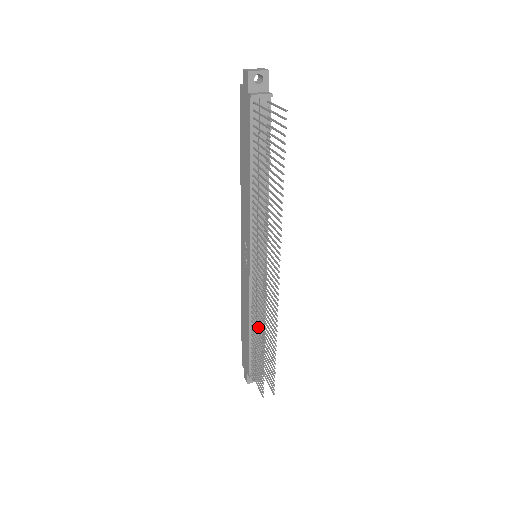
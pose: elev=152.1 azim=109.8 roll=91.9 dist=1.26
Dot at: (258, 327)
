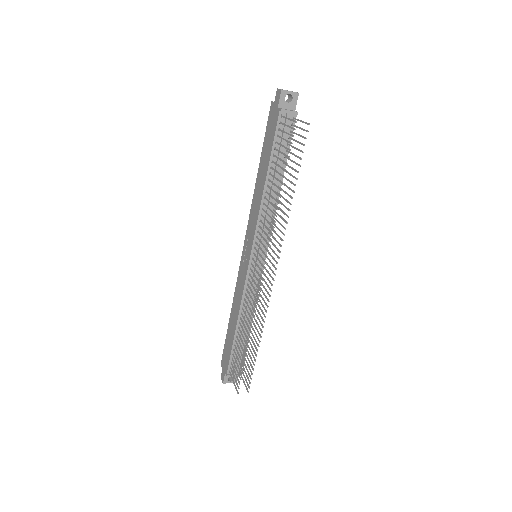
Dot at: (246, 322)
